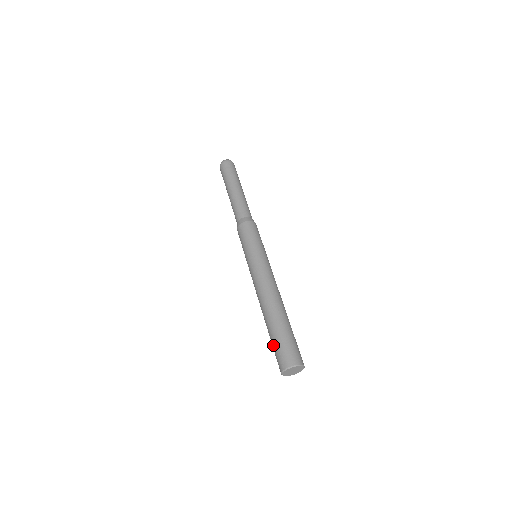
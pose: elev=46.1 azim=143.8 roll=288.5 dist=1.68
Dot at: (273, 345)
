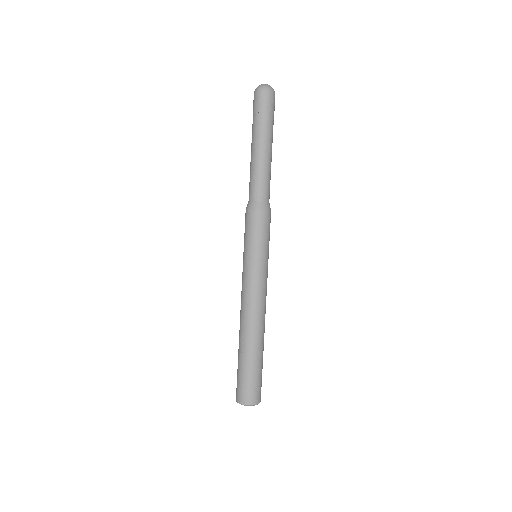
Dot at: (245, 375)
